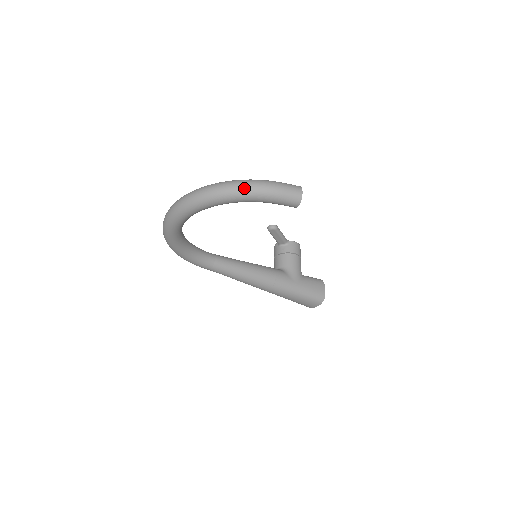
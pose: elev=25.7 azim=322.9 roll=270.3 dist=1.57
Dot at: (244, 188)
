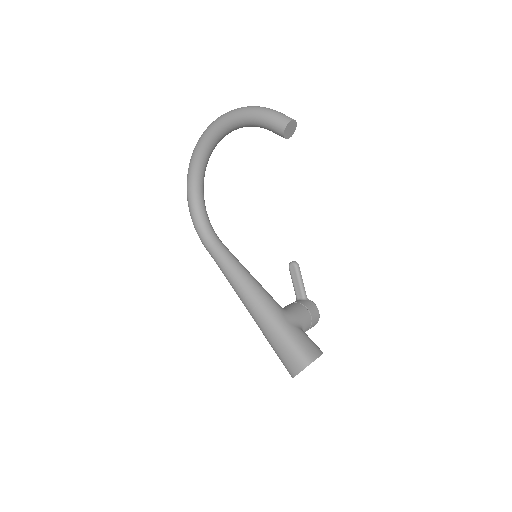
Dot at: (249, 107)
